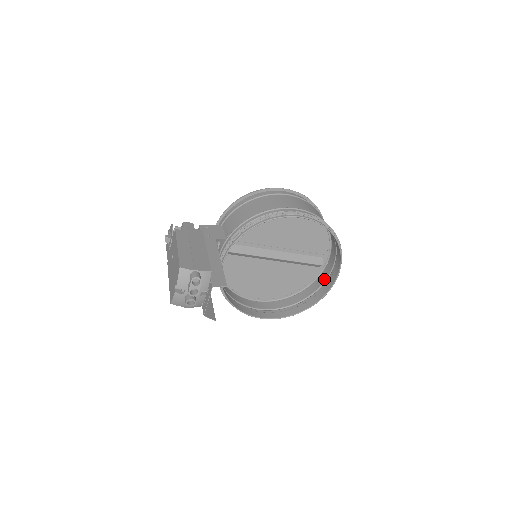
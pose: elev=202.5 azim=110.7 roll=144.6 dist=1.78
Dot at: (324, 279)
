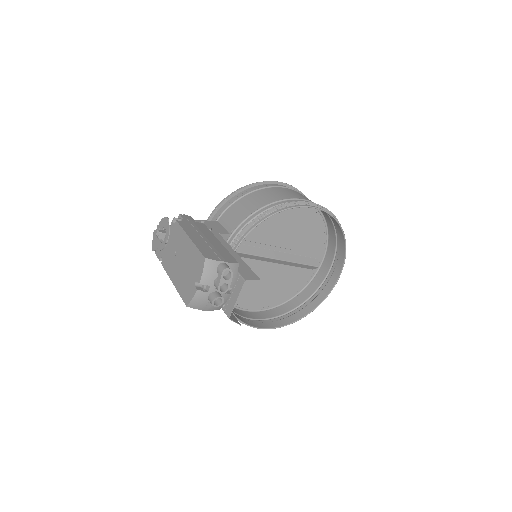
Dot at: (320, 282)
